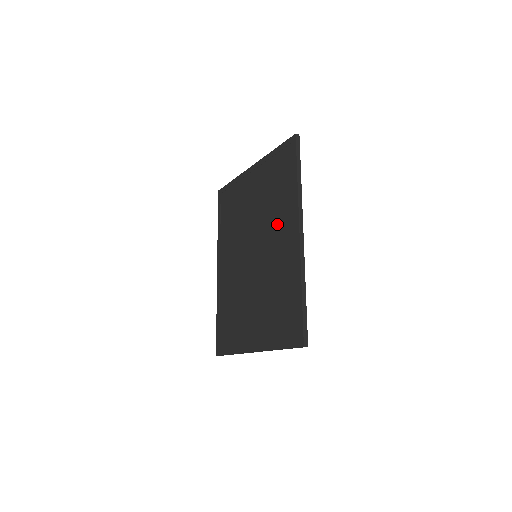
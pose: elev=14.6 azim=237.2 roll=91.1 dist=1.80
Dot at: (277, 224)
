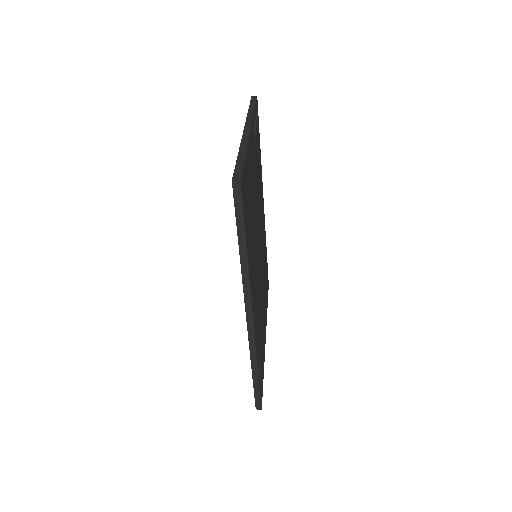
Dot at: occluded
